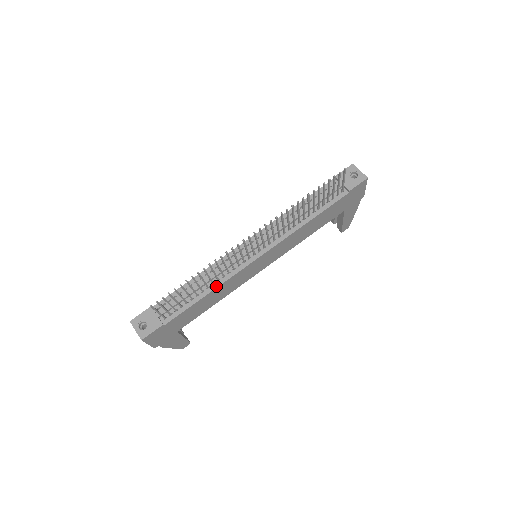
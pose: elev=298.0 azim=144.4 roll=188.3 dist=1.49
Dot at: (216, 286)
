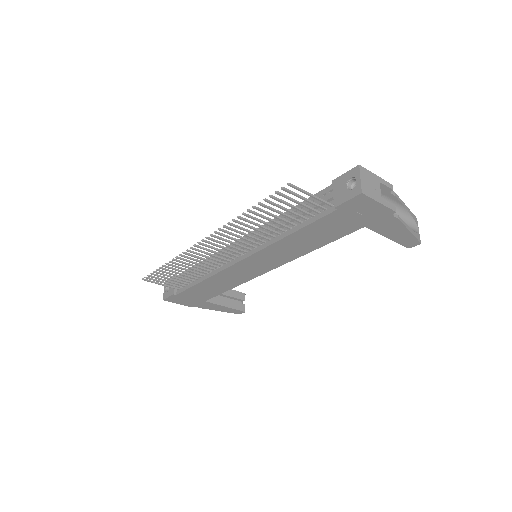
Dot at: (208, 276)
